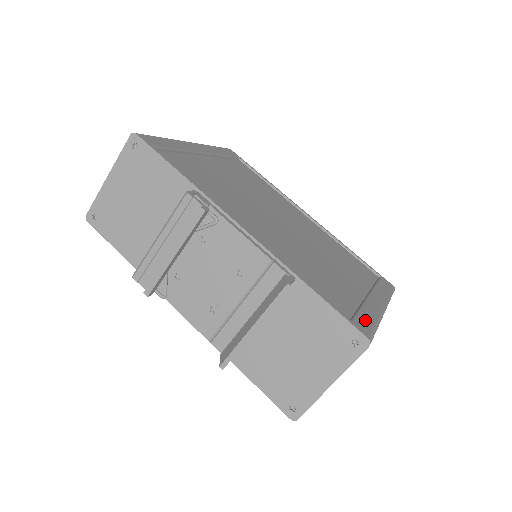
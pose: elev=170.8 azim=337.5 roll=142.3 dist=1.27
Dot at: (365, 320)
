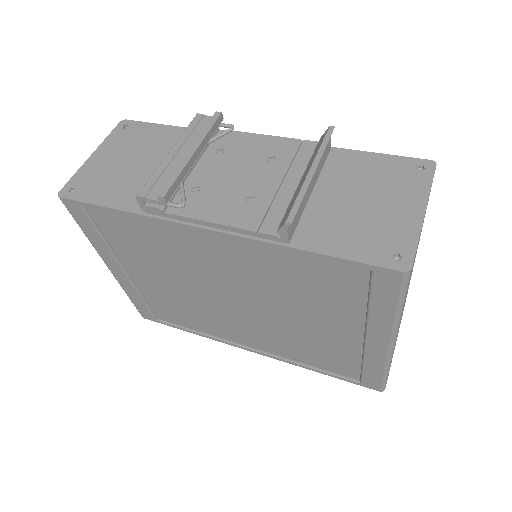
Dot at: occluded
